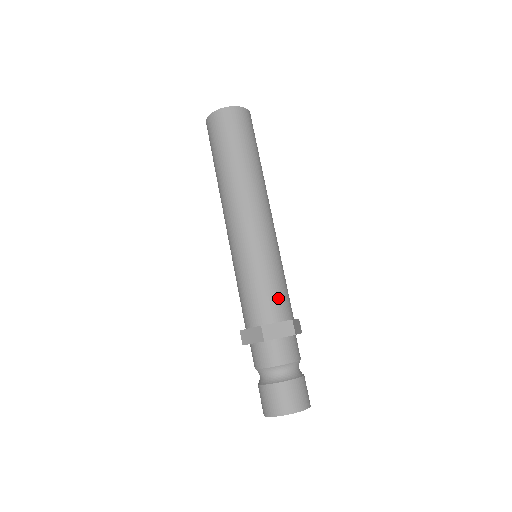
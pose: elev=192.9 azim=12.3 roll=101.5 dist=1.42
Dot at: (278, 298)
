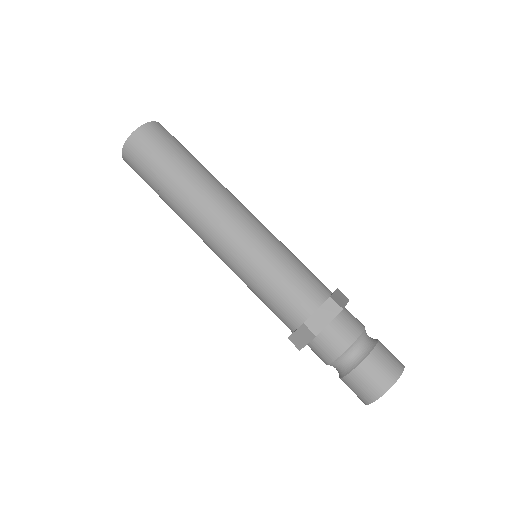
Dot at: (314, 275)
